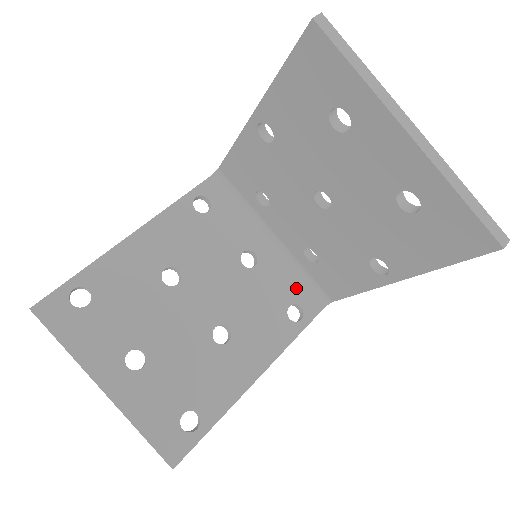
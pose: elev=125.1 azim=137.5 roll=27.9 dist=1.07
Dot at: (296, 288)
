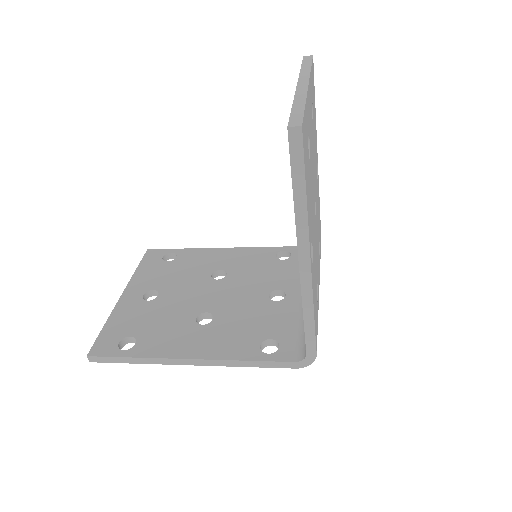
Dot at: (291, 333)
